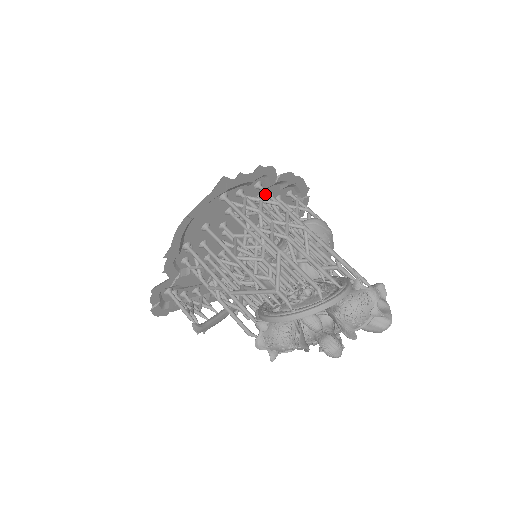
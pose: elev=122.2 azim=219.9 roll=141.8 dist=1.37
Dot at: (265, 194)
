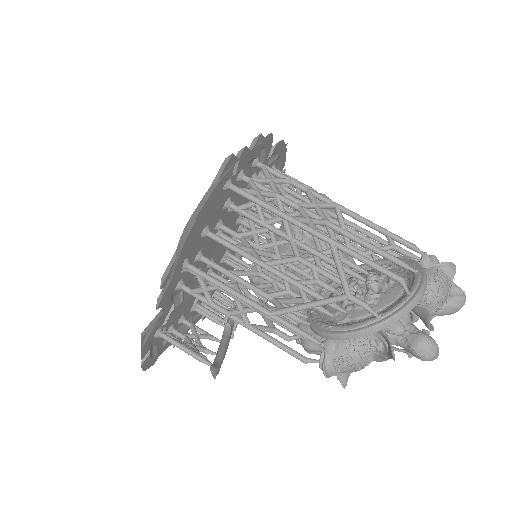
Dot at: (269, 172)
